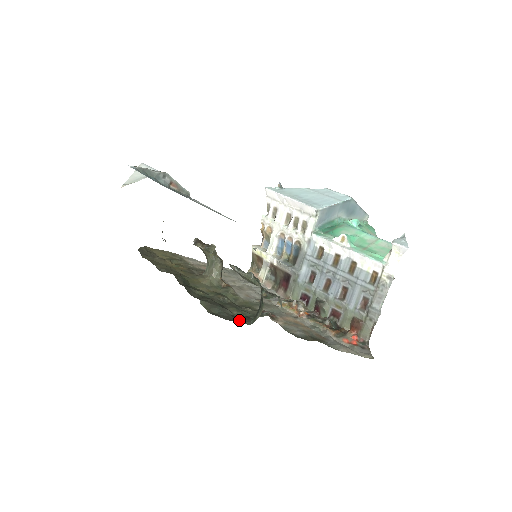
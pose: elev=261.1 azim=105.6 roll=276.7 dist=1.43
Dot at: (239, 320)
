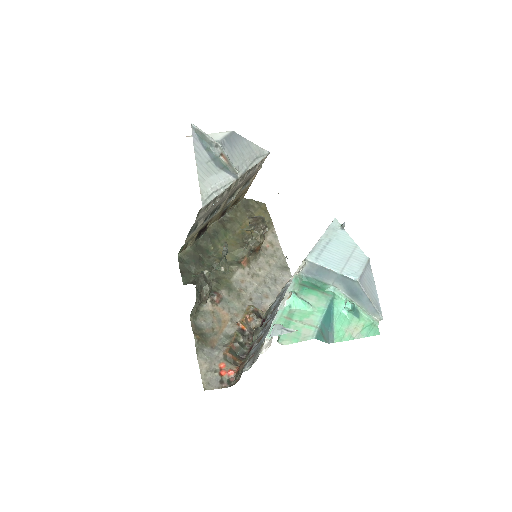
Dot at: (185, 276)
